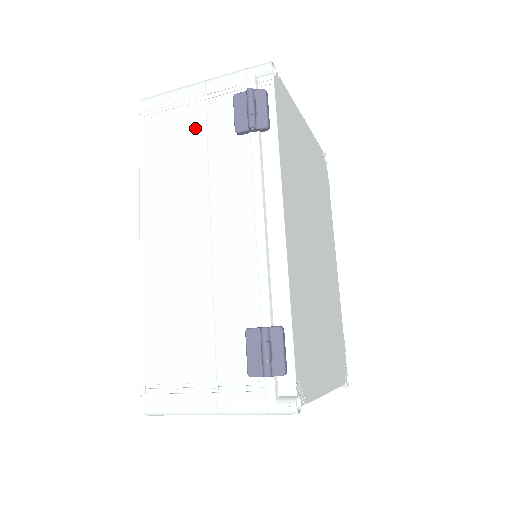
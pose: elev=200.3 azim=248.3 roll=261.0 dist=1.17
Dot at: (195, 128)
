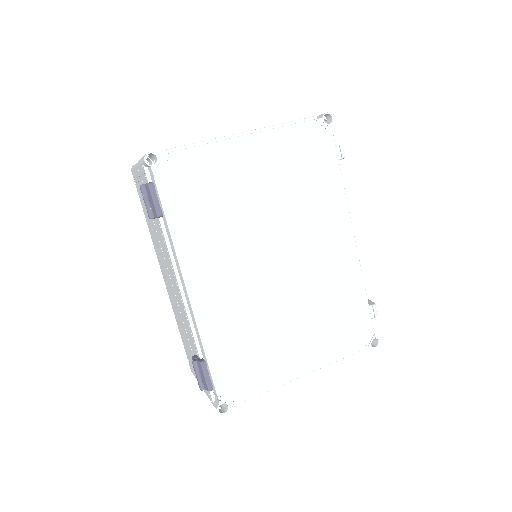
Dot at: occluded
